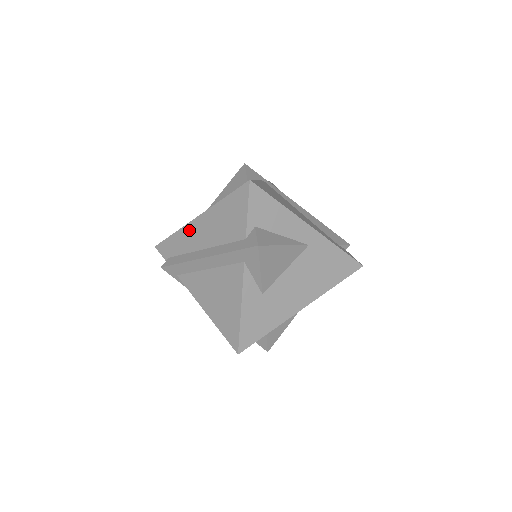
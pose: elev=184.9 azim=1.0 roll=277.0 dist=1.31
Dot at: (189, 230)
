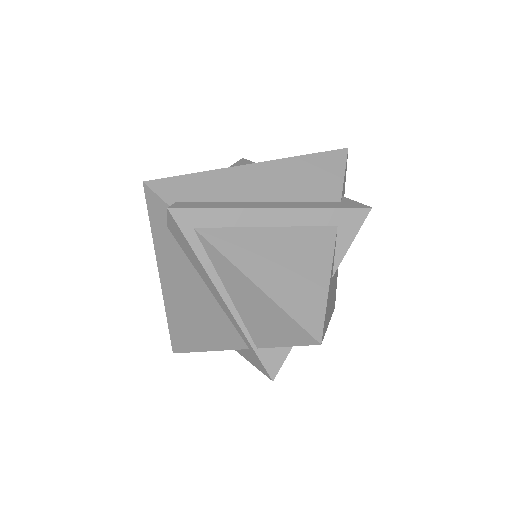
Dot at: (235, 174)
